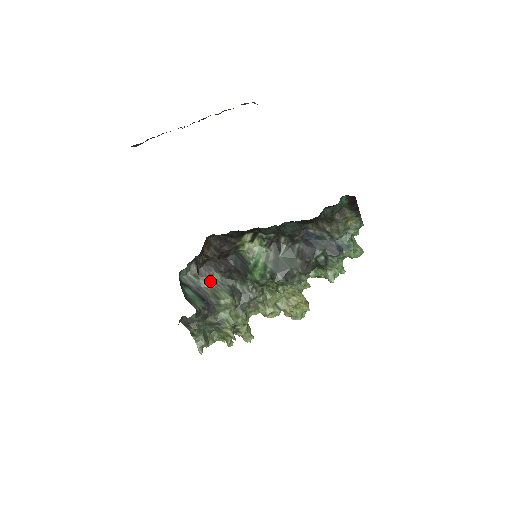
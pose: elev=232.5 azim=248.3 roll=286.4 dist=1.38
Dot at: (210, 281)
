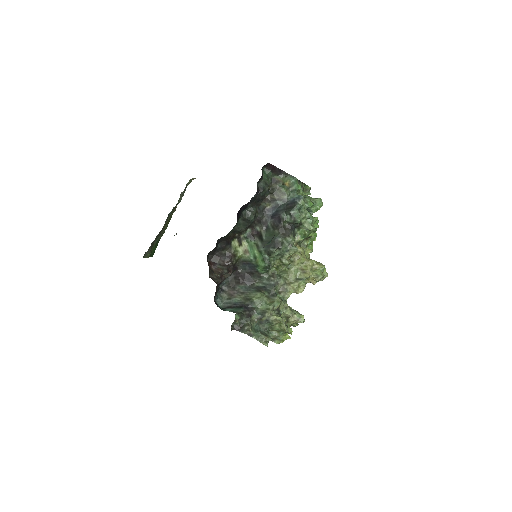
Dot at: (239, 294)
